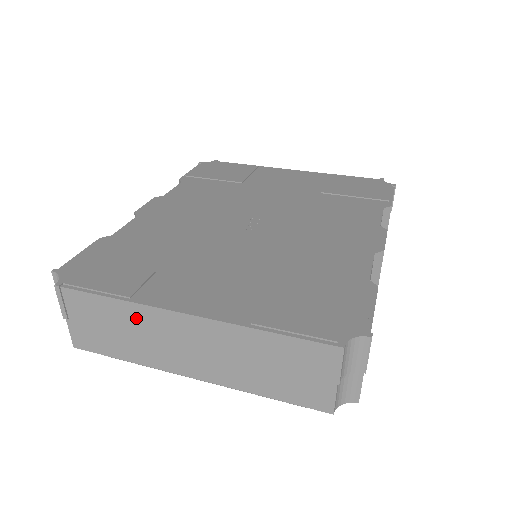
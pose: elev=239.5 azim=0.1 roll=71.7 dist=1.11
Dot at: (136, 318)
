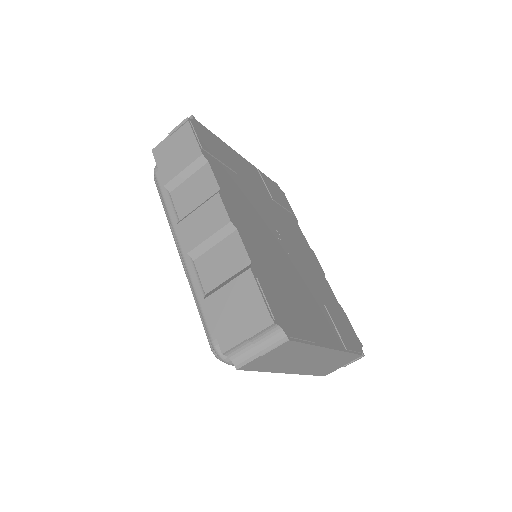
Dot at: (306, 352)
